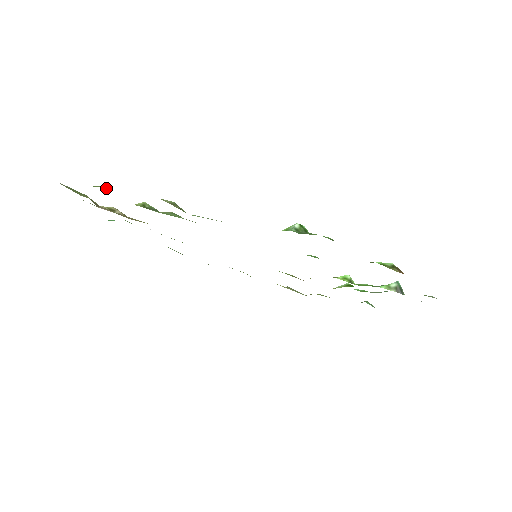
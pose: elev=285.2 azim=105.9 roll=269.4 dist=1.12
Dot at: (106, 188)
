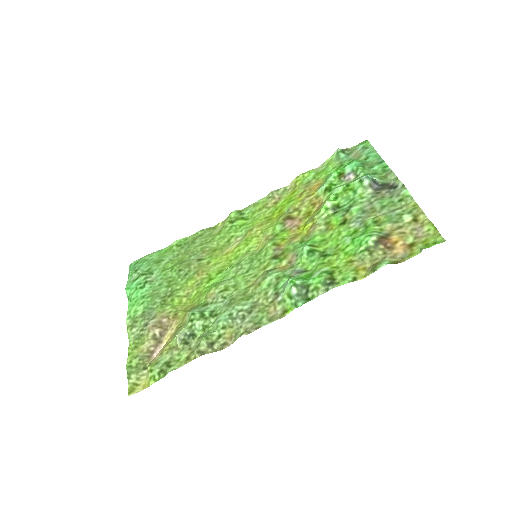
Dot at: (163, 373)
